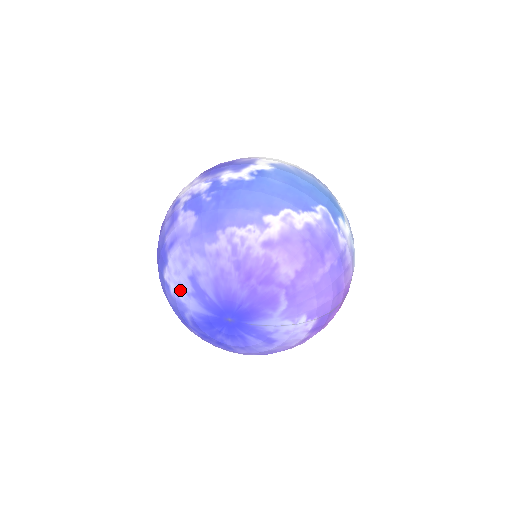
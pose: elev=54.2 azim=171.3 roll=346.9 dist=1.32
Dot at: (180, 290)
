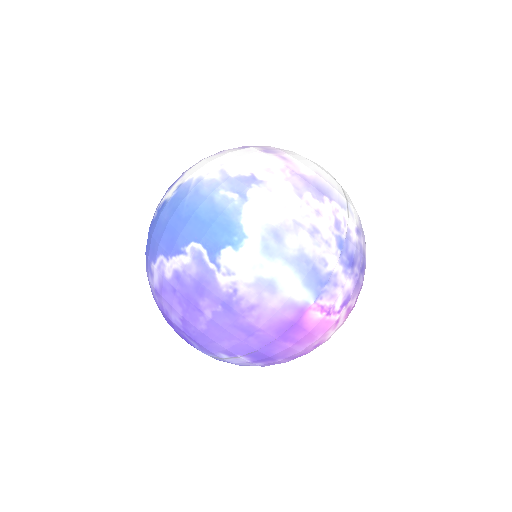
Dot at: occluded
